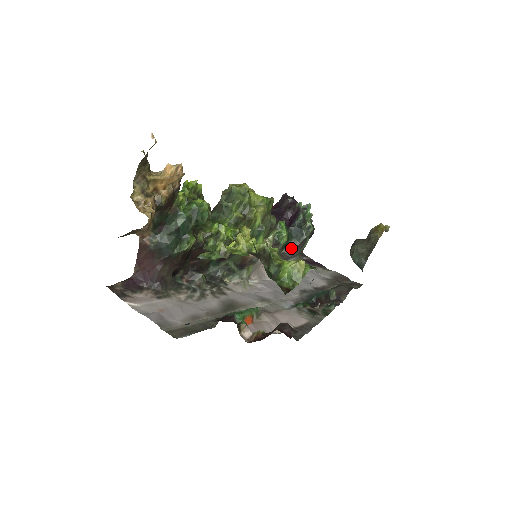
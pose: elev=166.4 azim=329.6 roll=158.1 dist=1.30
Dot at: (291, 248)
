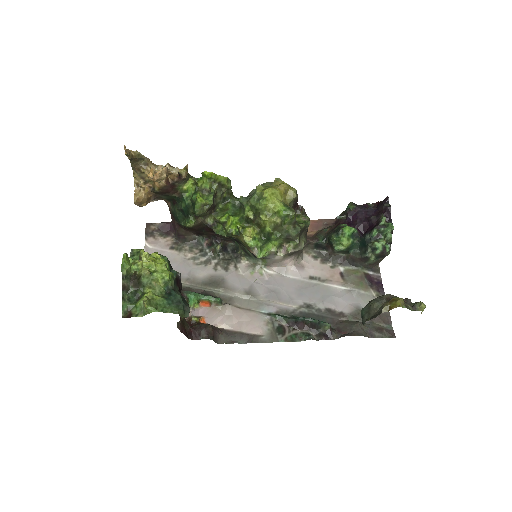
Dot at: (352, 257)
